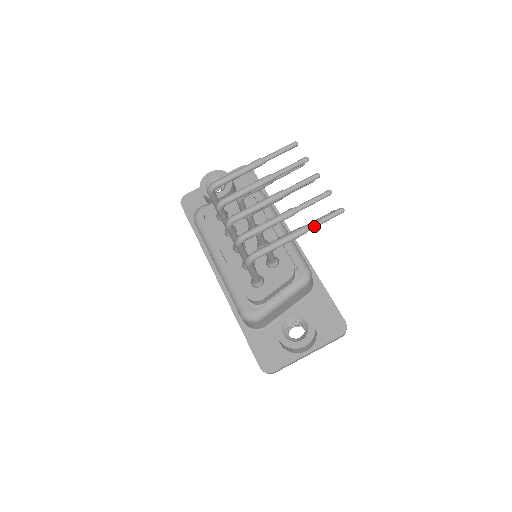
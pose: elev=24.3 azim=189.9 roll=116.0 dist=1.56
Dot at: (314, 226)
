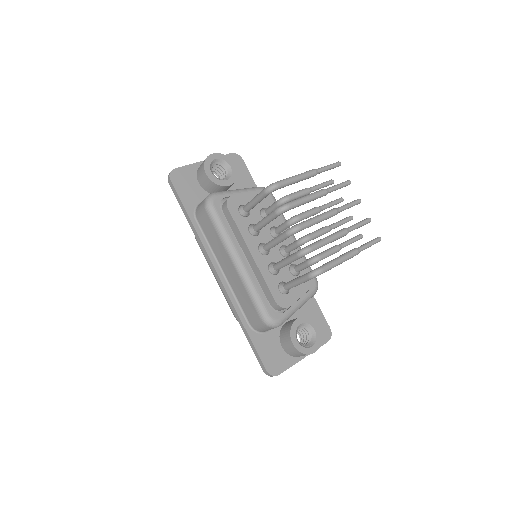
Dot at: occluded
